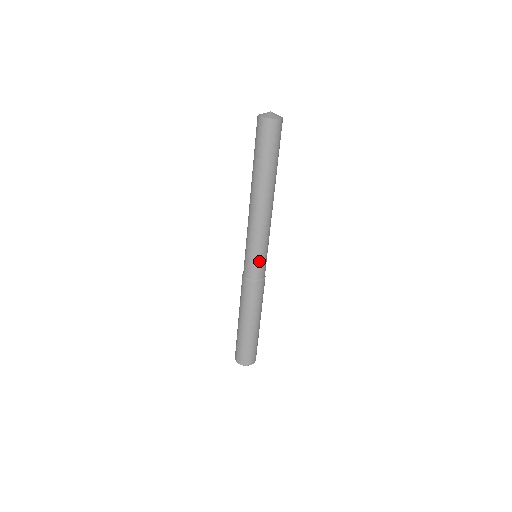
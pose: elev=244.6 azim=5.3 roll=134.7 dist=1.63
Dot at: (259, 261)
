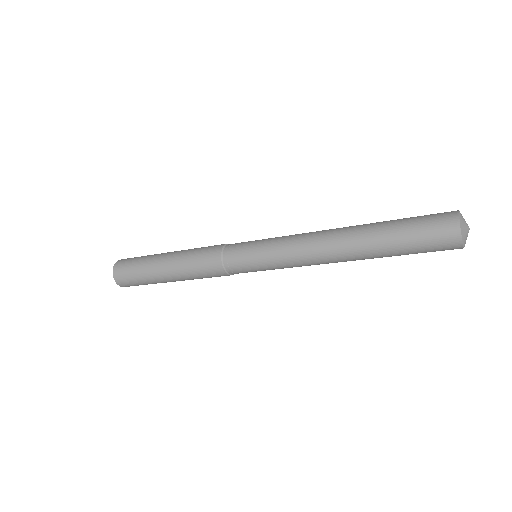
Dot at: occluded
